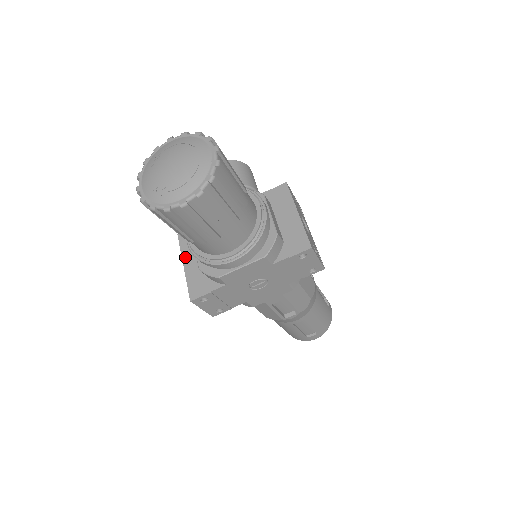
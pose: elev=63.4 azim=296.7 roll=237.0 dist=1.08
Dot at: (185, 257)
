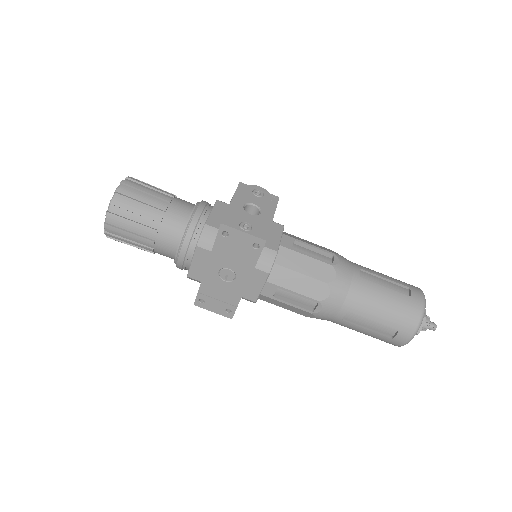
Dot at: occluded
